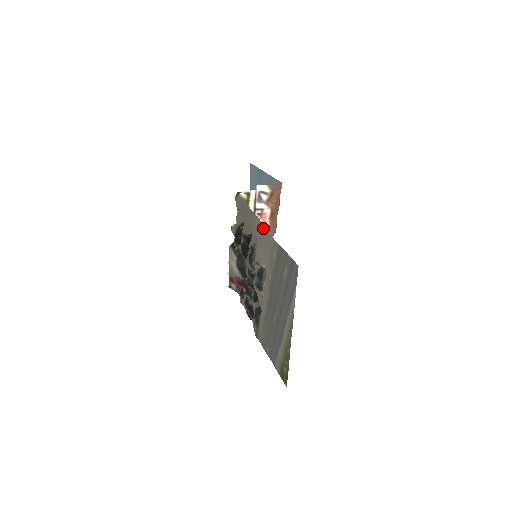
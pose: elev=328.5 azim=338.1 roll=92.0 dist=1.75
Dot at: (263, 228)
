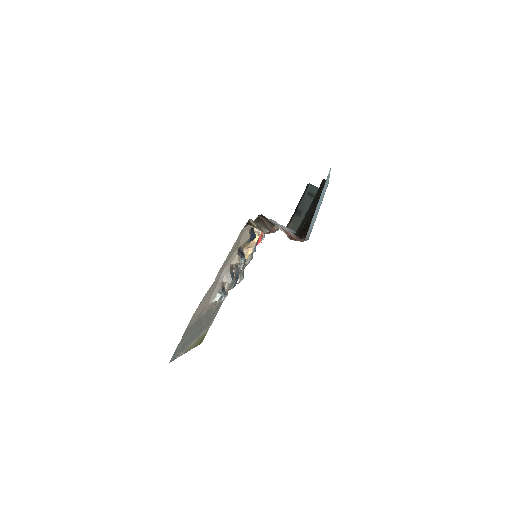
Dot at: (204, 296)
